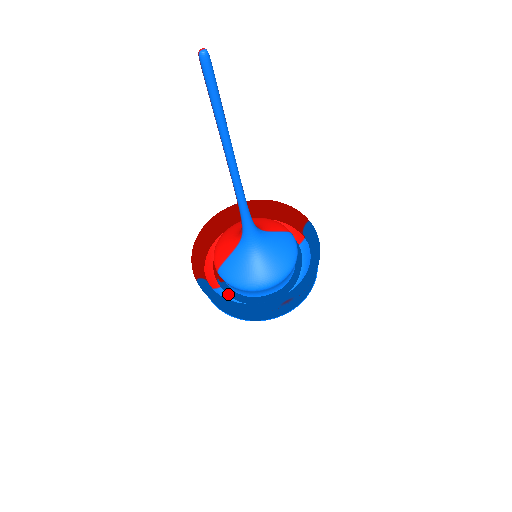
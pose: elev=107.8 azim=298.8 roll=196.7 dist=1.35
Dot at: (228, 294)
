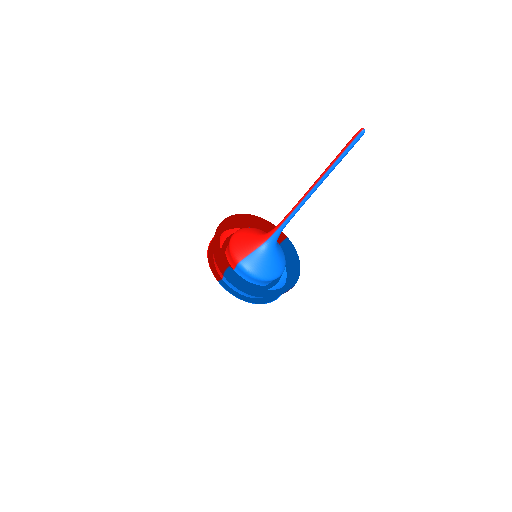
Dot at: occluded
